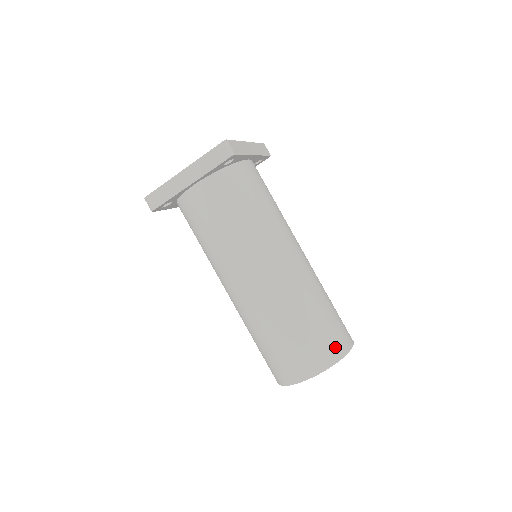
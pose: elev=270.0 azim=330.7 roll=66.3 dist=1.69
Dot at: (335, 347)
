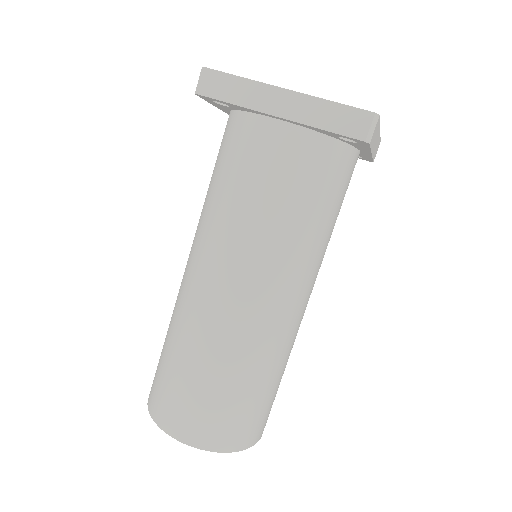
Dot at: (246, 434)
